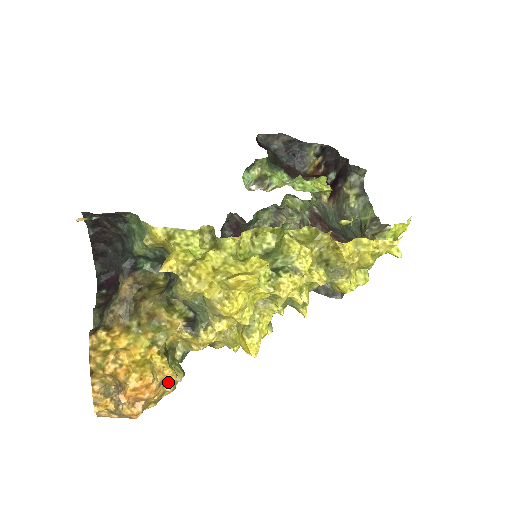
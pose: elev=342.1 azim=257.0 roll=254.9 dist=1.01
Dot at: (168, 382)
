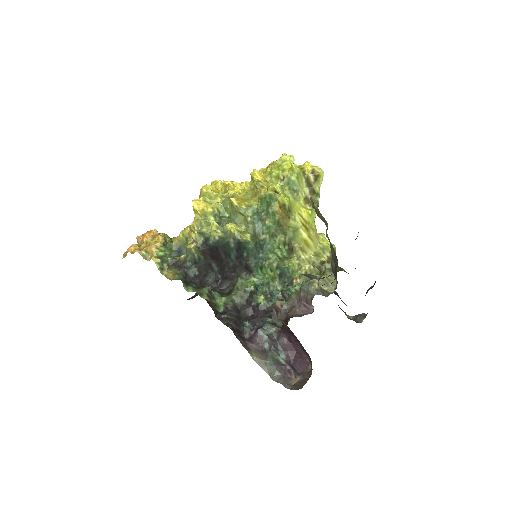
Dot at: (156, 241)
